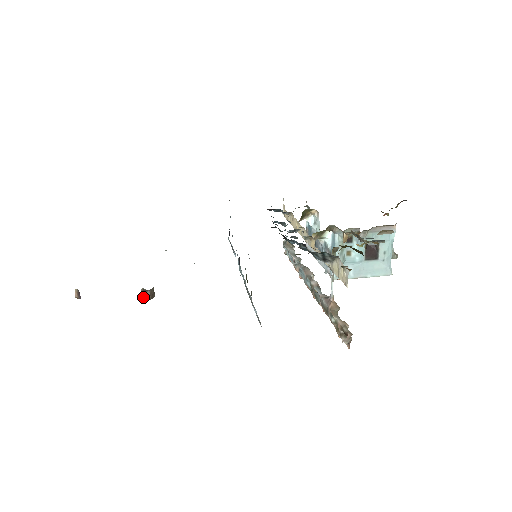
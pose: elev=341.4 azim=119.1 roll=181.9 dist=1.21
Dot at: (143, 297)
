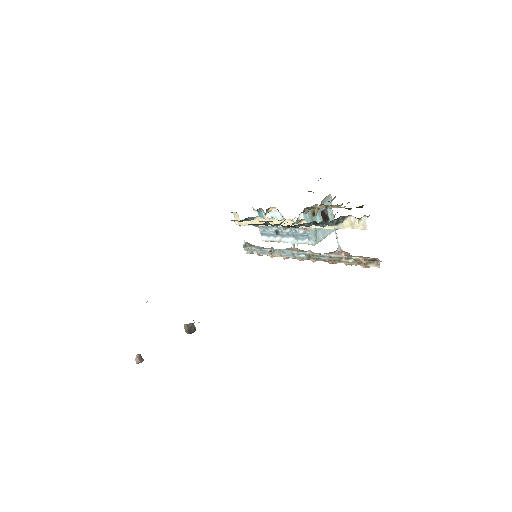
Dot at: (191, 331)
